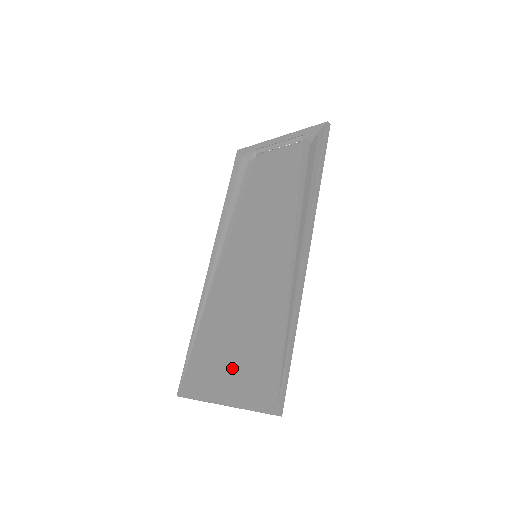
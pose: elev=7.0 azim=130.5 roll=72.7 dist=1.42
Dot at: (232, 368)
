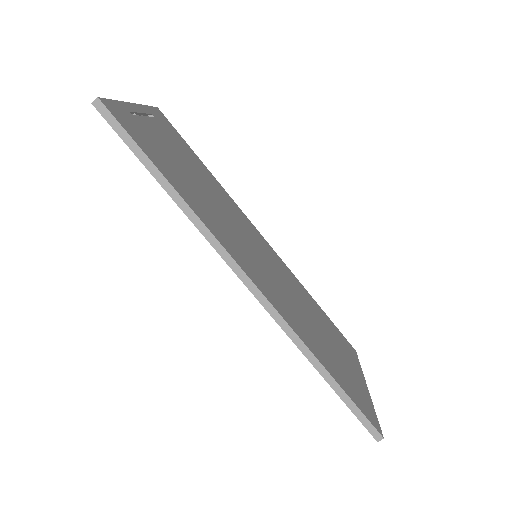
Dot at: occluded
